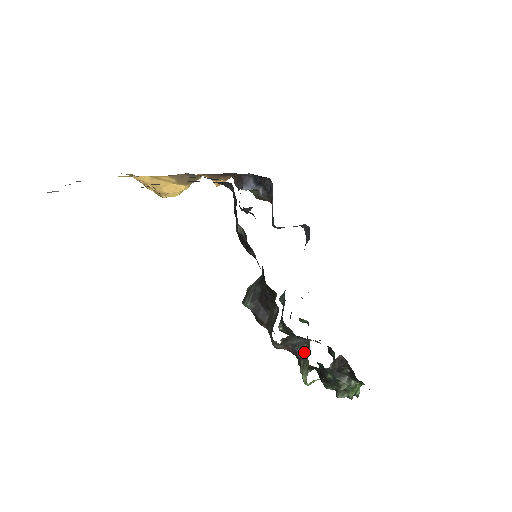
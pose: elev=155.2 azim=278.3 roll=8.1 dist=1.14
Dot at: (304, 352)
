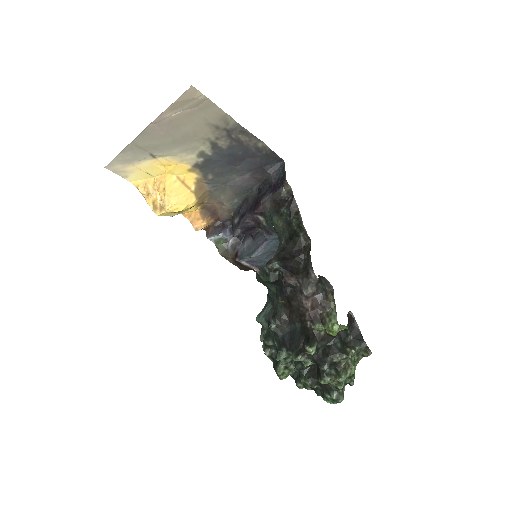
Dot at: (329, 299)
